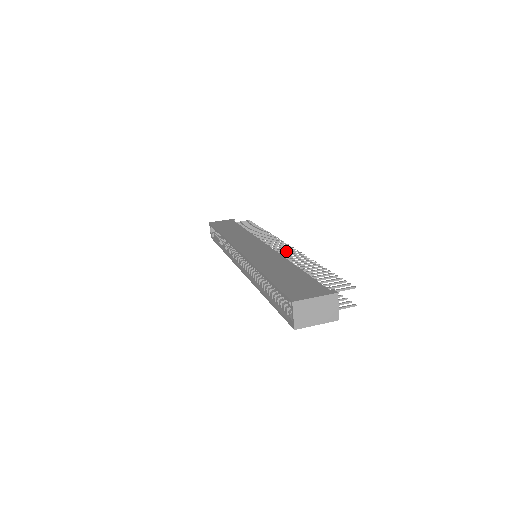
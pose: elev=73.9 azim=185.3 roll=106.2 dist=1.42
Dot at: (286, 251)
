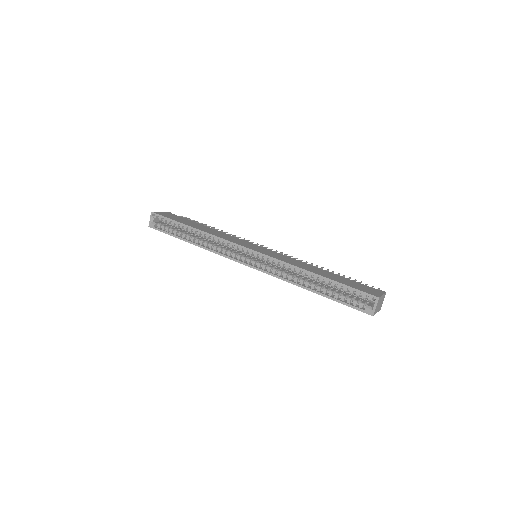
Dot at: occluded
